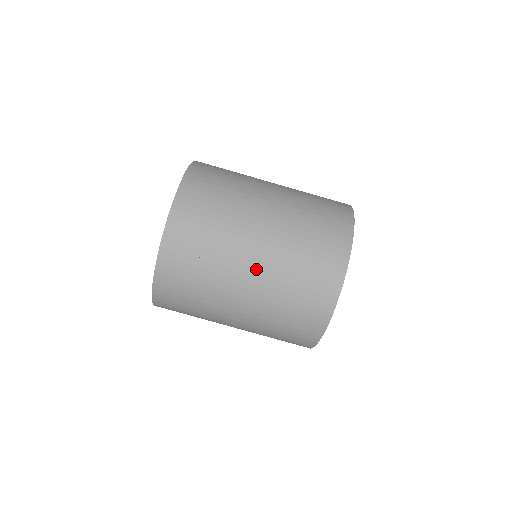
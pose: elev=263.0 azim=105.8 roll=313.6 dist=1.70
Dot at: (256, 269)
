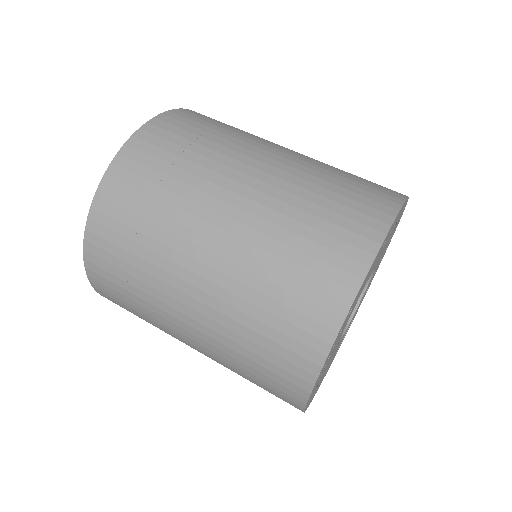
Dot at: (294, 152)
